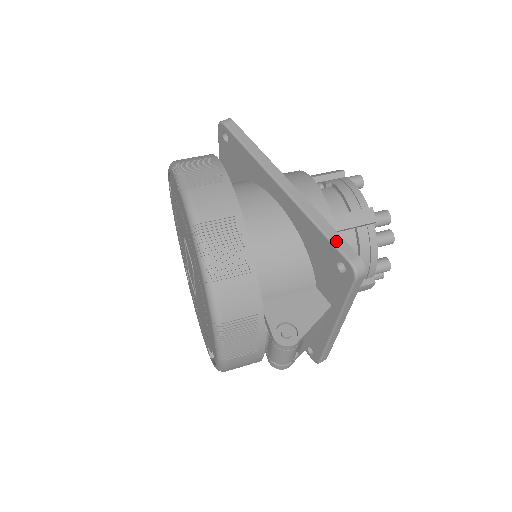
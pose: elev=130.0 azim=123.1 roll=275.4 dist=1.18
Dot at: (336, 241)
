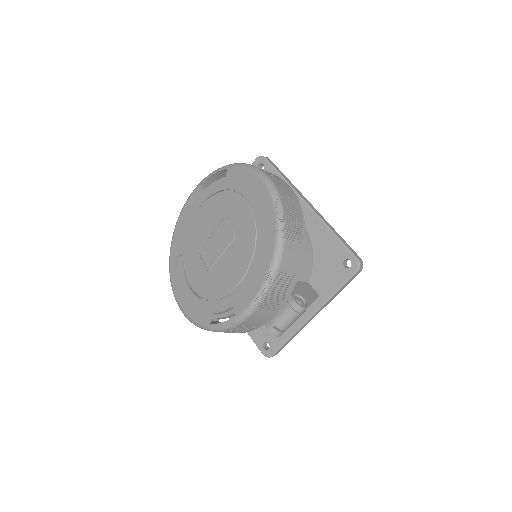
Dot at: (348, 246)
